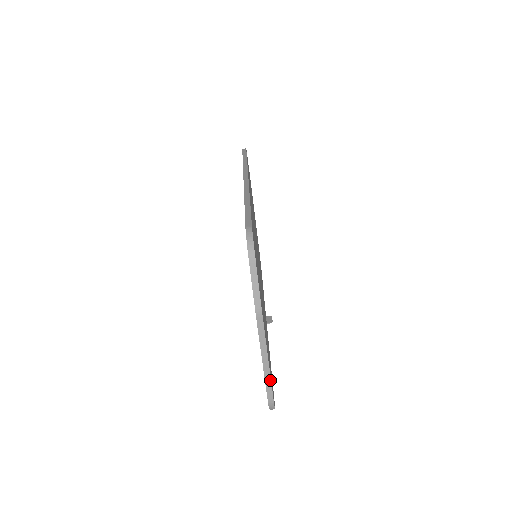
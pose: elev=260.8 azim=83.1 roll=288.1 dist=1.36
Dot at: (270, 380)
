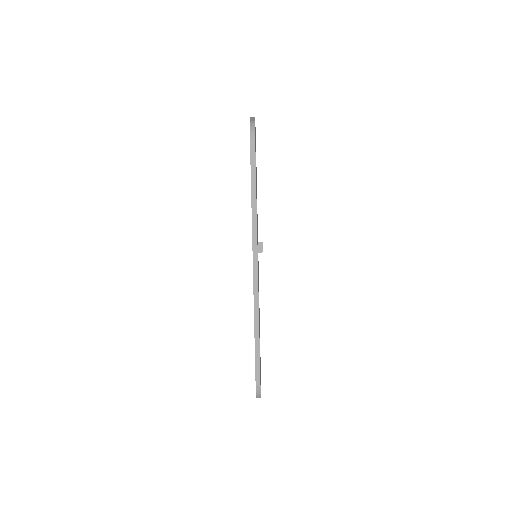
Dot at: occluded
